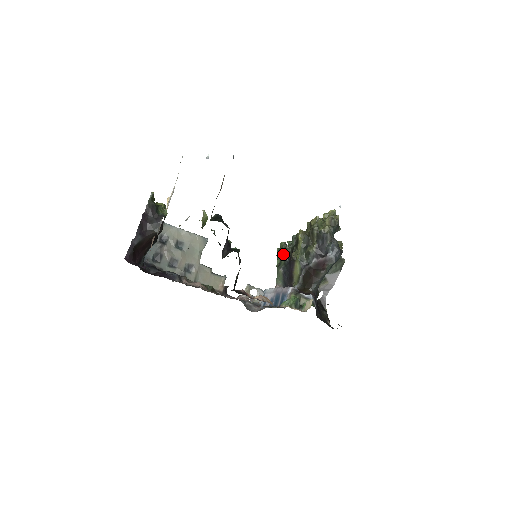
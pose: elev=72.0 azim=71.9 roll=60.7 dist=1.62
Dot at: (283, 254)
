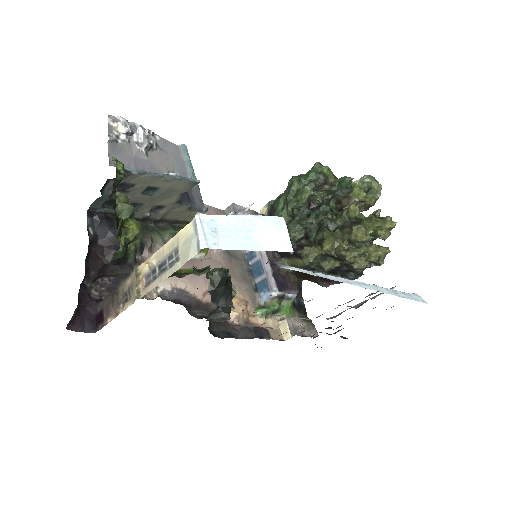
Dot at: (294, 234)
